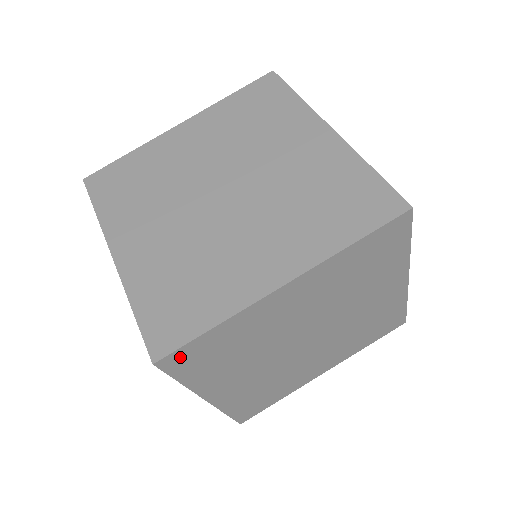
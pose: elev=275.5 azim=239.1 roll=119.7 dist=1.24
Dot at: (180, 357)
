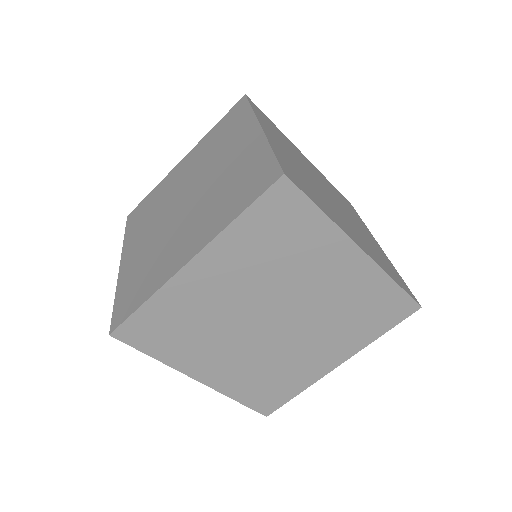
Dot at: (131, 330)
